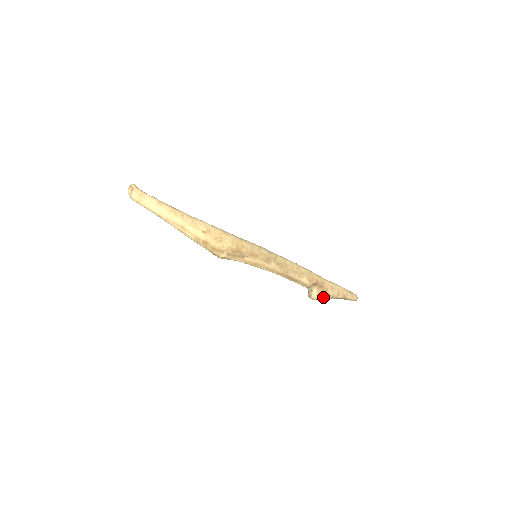
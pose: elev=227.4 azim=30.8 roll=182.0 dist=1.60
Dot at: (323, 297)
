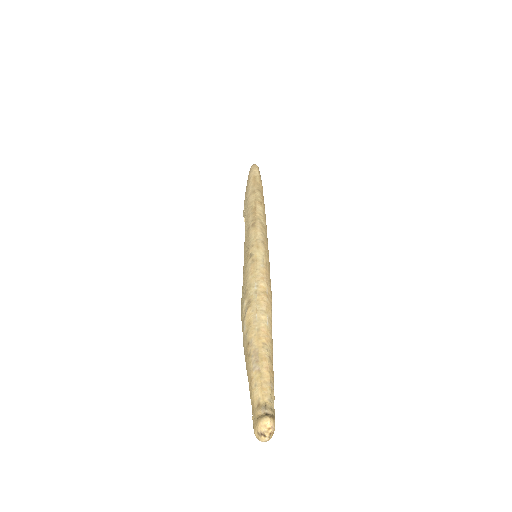
Dot at: occluded
